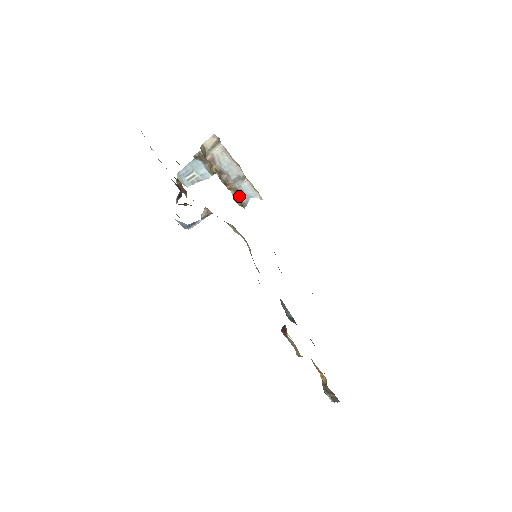
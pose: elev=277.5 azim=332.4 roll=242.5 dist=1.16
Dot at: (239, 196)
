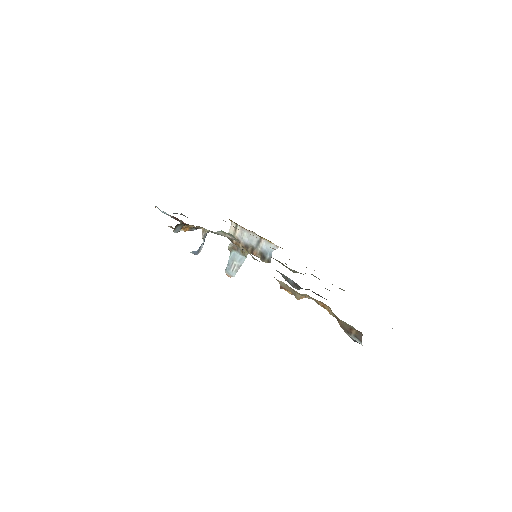
Dot at: (264, 256)
